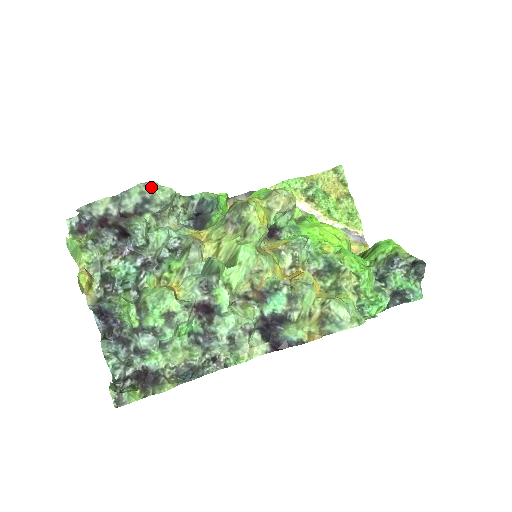
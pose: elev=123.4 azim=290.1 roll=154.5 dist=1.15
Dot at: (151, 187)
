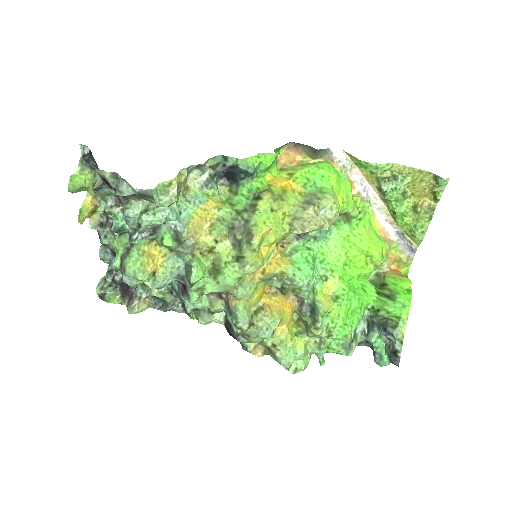
Dot at: (148, 192)
